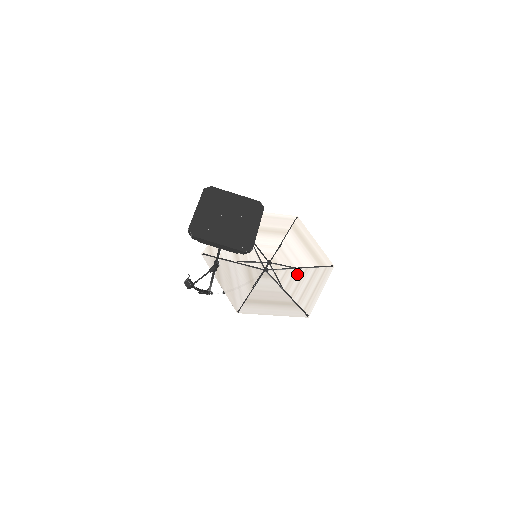
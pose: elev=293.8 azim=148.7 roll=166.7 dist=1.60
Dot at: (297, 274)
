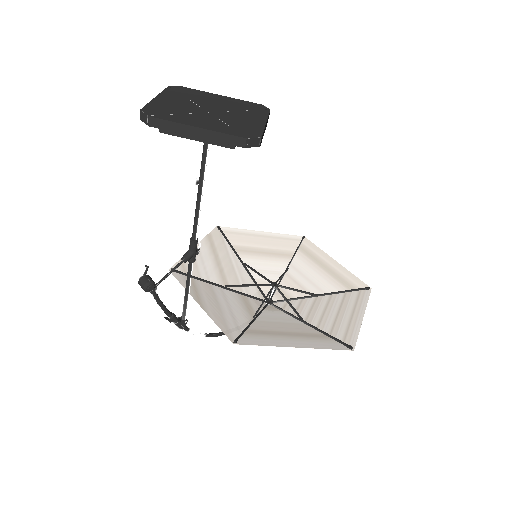
Dot at: (319, 302)
